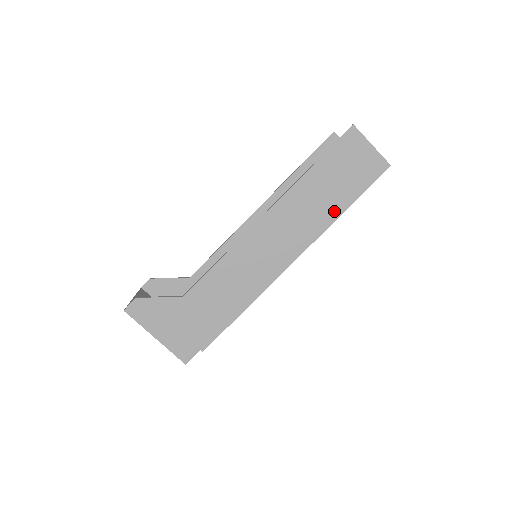
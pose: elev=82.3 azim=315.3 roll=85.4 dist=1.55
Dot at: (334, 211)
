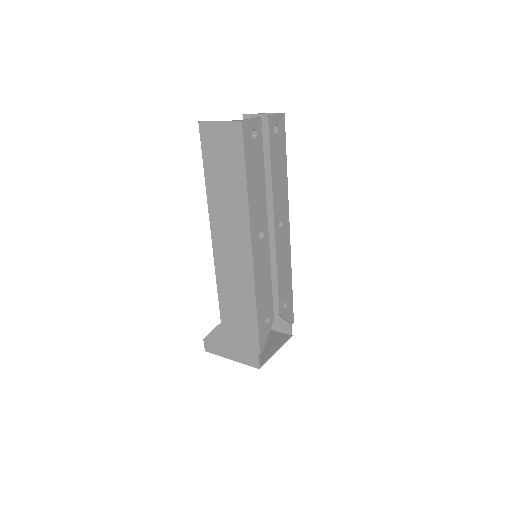
Dot at: (241, 191)
